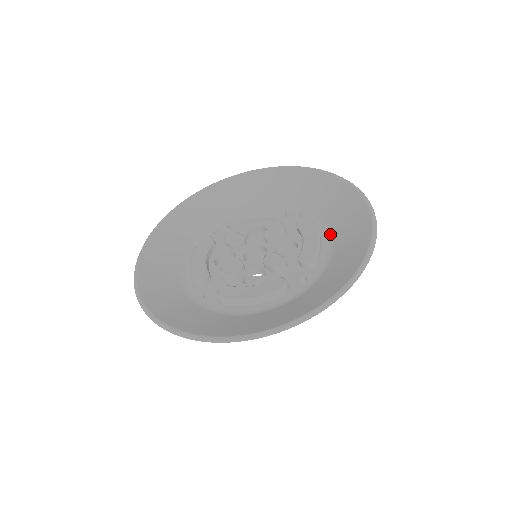
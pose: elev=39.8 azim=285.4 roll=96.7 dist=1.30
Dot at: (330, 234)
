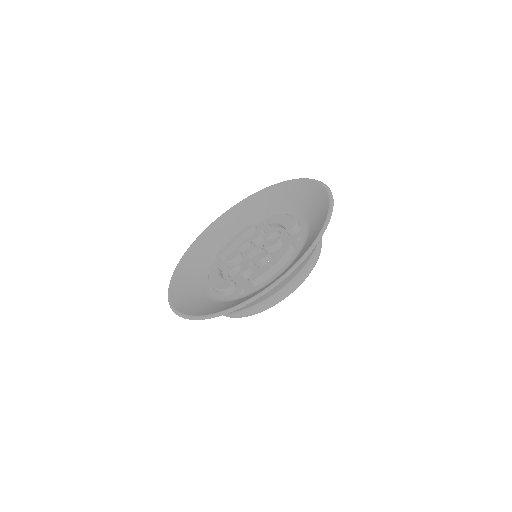
Dot at: (288, 267)
